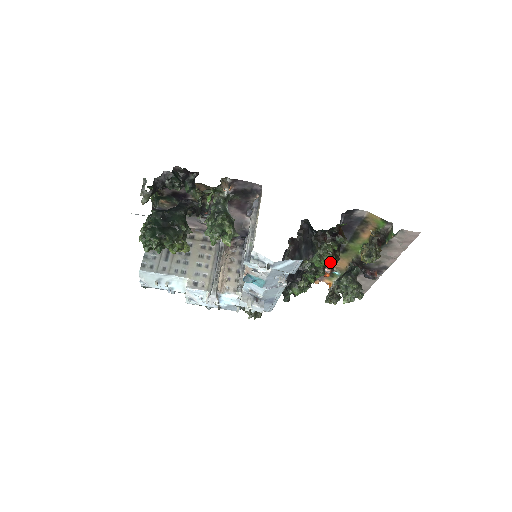
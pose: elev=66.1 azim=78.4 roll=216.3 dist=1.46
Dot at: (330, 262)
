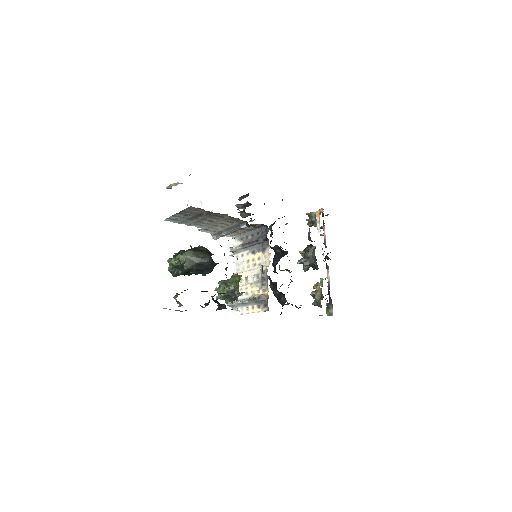
Dot at: occluded
